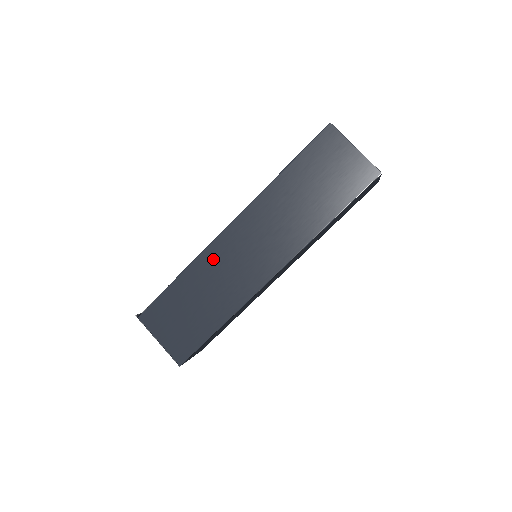
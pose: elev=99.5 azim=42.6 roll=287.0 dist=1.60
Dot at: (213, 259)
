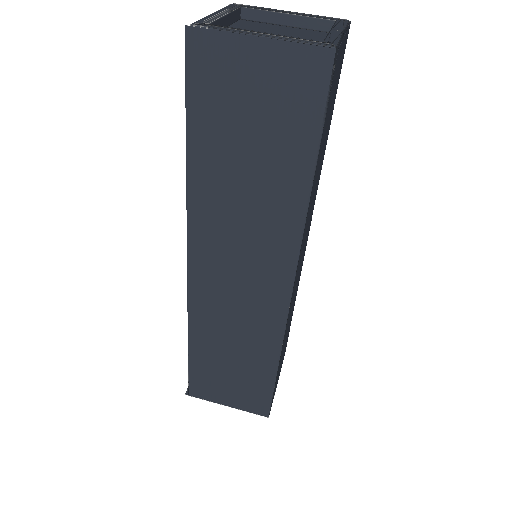
Dot at: (206, 310)
